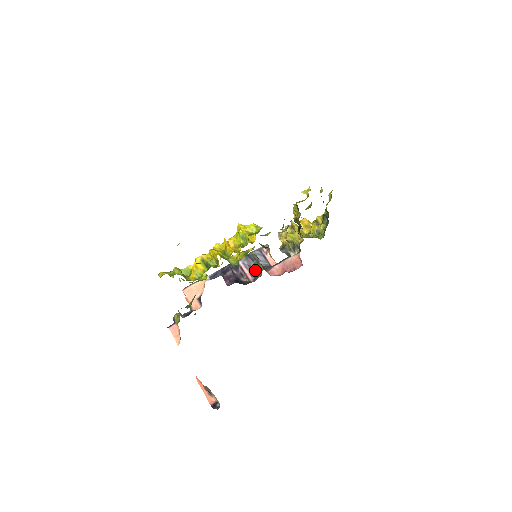
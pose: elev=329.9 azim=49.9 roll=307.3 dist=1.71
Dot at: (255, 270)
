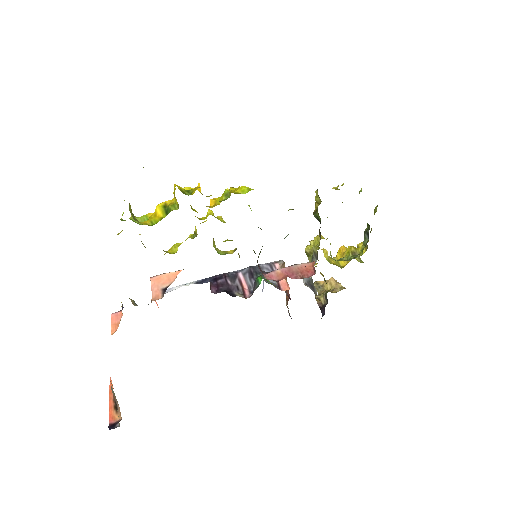
Dot at: (256, 284)
